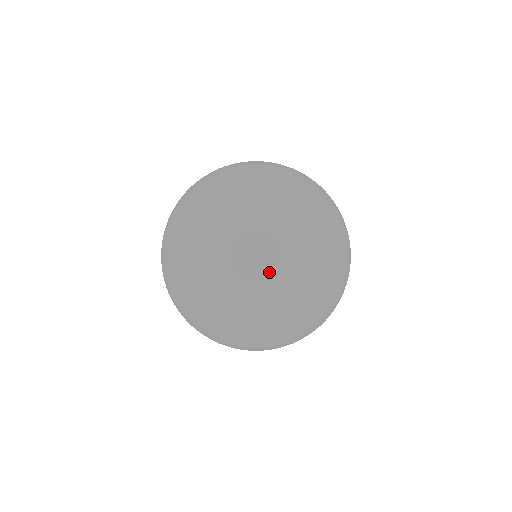
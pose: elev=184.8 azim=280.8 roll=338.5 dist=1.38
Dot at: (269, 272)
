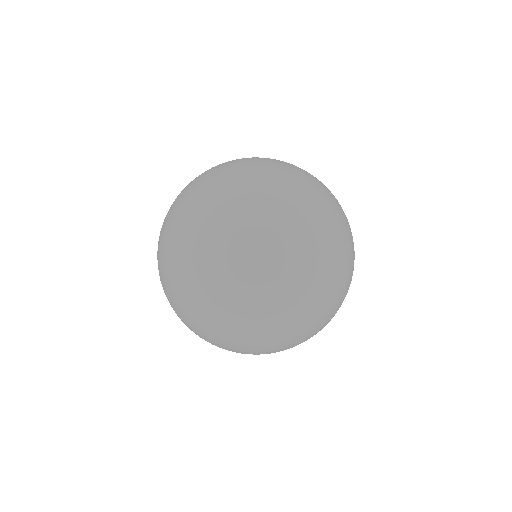
Dot at: (267, 313)
